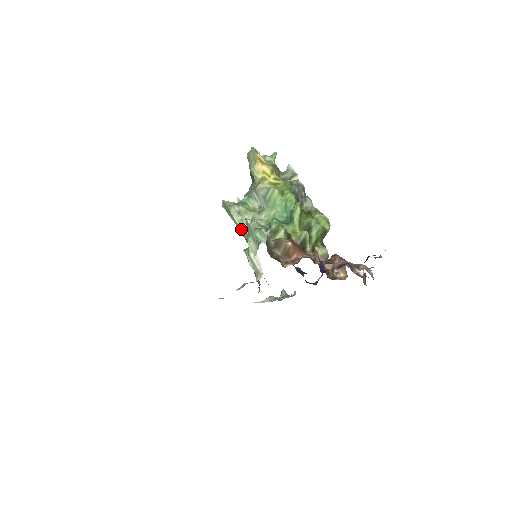
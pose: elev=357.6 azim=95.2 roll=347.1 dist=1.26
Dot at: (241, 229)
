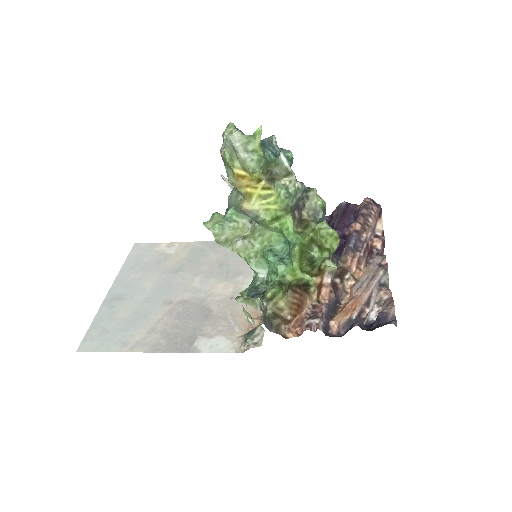
Dot at: (233, 251)
